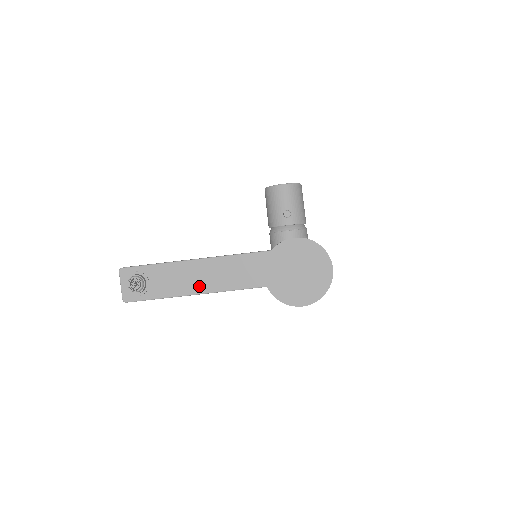
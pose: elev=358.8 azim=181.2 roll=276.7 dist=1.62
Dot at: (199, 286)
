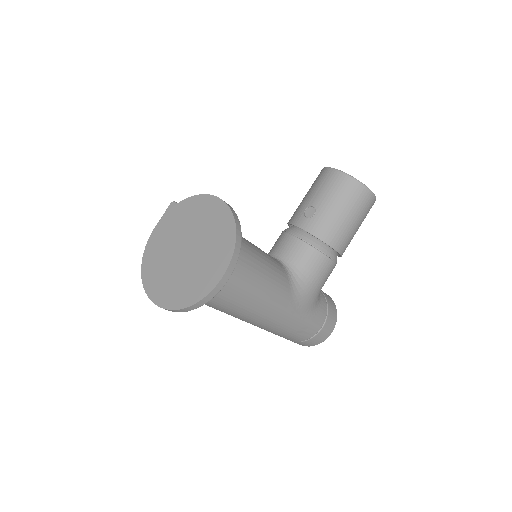
Dot at: occluded
